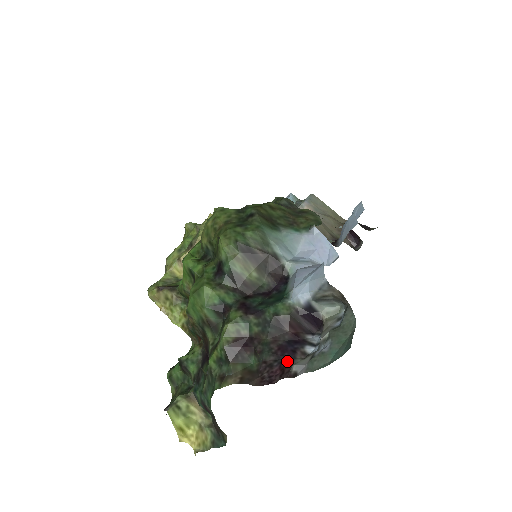
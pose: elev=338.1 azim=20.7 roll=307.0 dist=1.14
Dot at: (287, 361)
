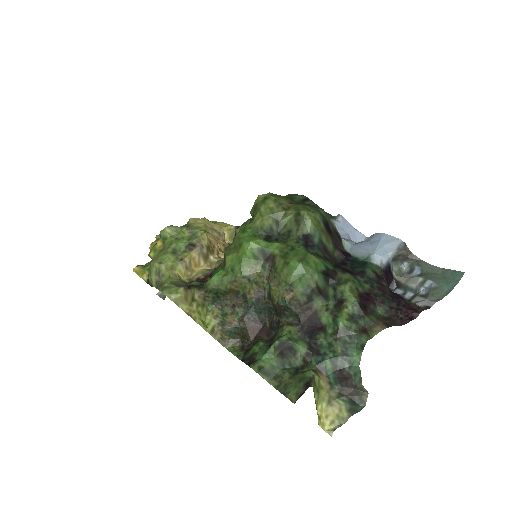
Dot at: (407, 303)
